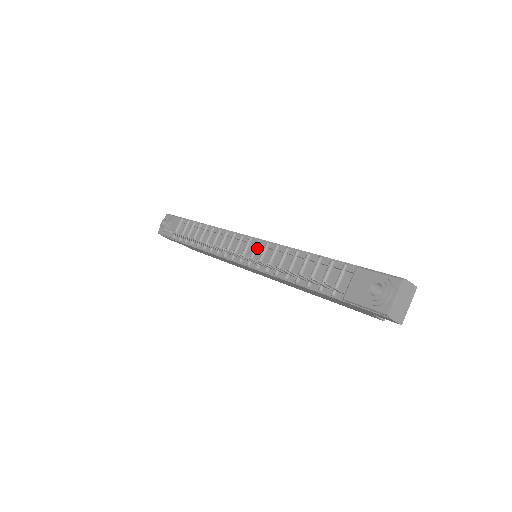
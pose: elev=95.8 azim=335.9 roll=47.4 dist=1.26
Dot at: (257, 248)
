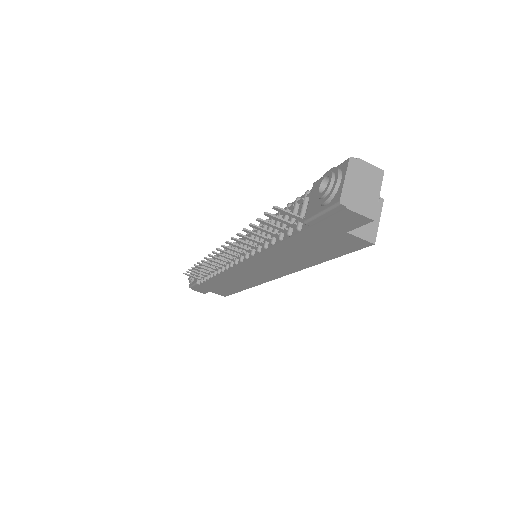
Dot at: (247, 240)
